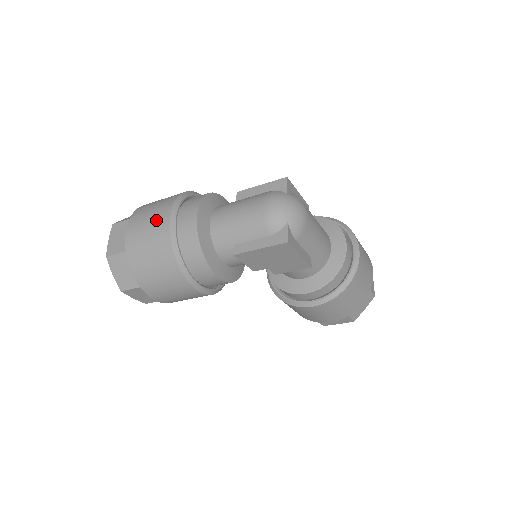
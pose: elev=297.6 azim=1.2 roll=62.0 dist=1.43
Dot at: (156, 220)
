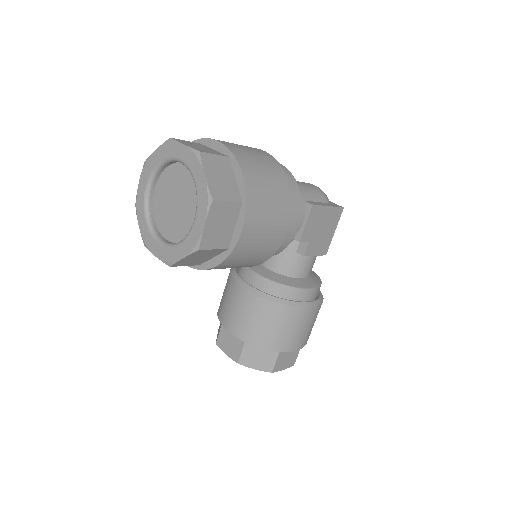
Dot at: (249, 147)
